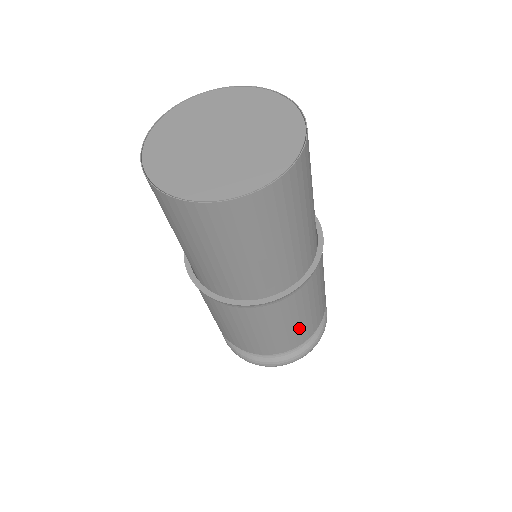
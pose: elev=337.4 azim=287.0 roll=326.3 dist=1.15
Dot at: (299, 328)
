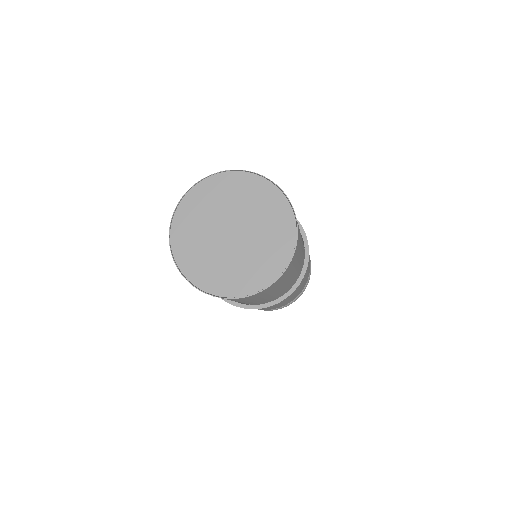
Dot at: (292, 298)
